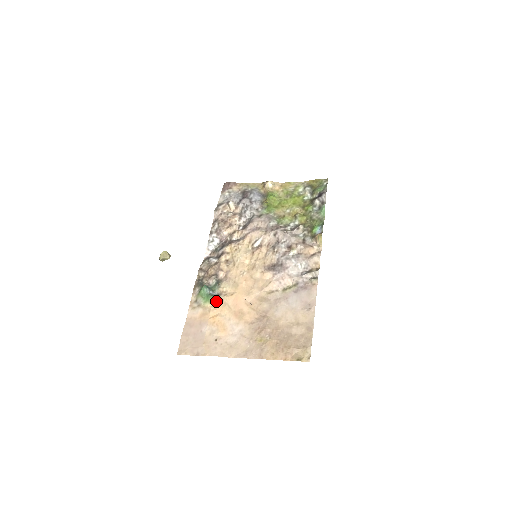
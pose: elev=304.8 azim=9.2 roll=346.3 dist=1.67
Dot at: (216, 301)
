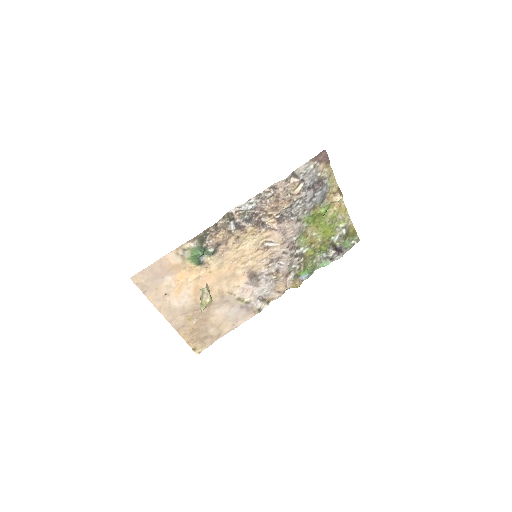
Dot at: (196, 266)
